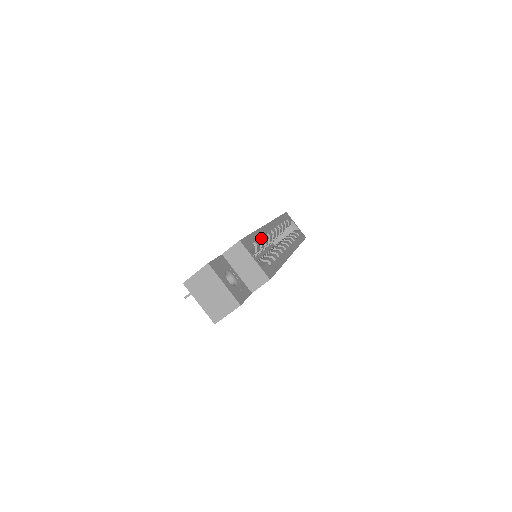
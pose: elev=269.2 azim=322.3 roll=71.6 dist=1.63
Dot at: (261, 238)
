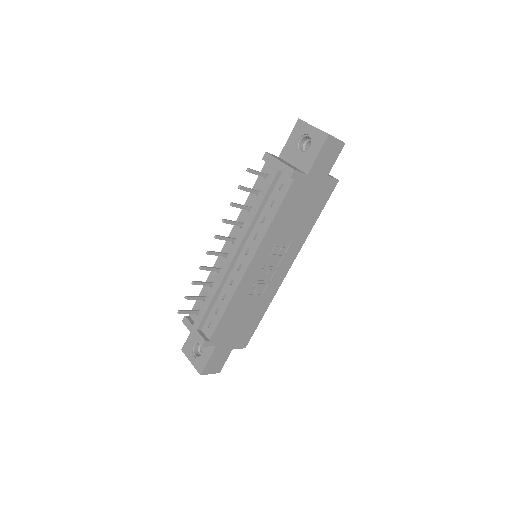
Dot at: occluded
